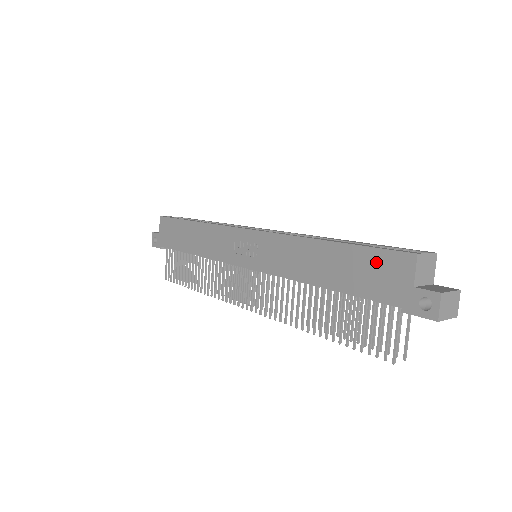
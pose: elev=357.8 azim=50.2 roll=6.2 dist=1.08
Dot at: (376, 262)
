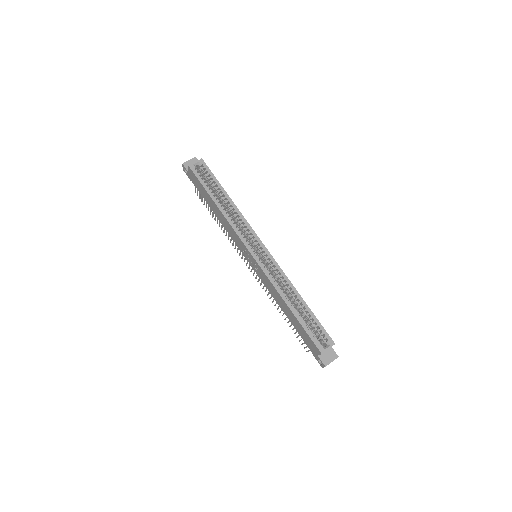
Dot at: (307, 337)
